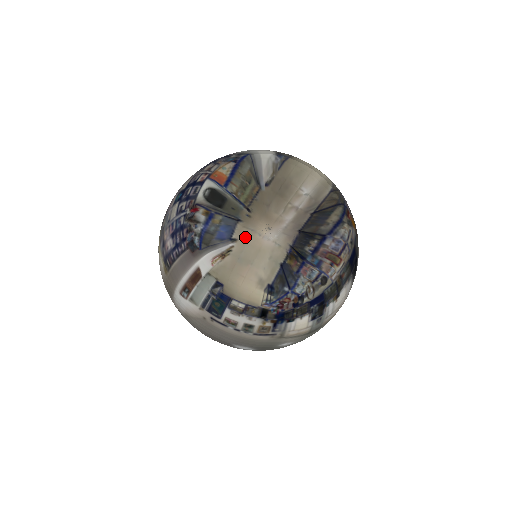
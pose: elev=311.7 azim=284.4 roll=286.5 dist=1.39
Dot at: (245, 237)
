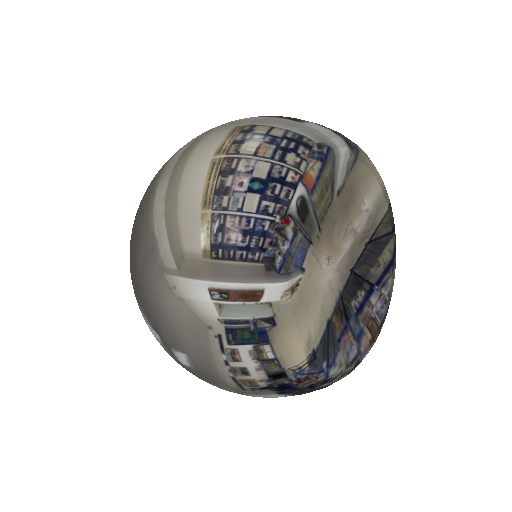
Dot at: (311, 268)
